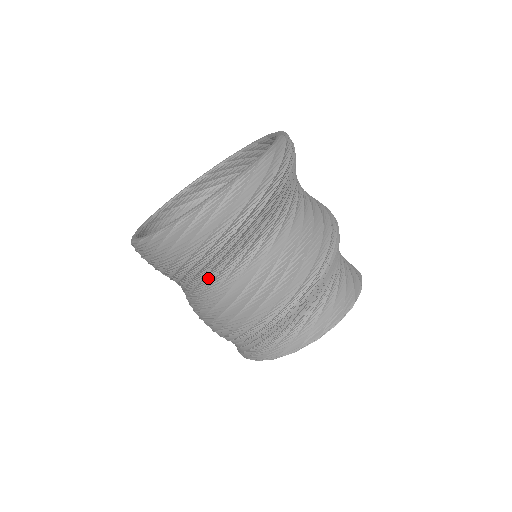
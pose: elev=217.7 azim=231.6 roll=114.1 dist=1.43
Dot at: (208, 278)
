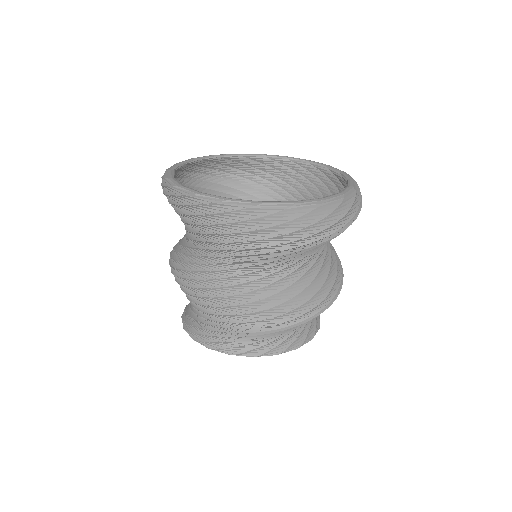
Dot at: (265, 264)
